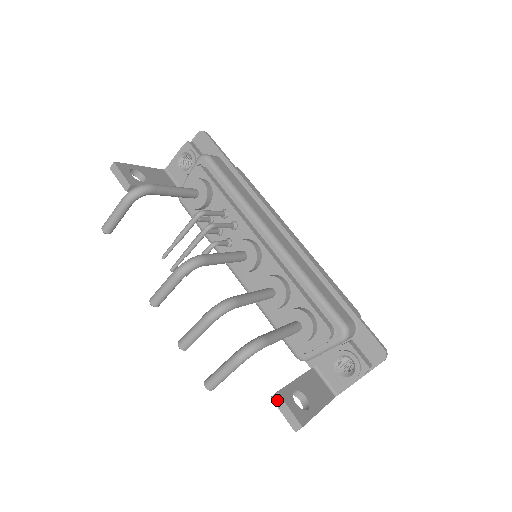
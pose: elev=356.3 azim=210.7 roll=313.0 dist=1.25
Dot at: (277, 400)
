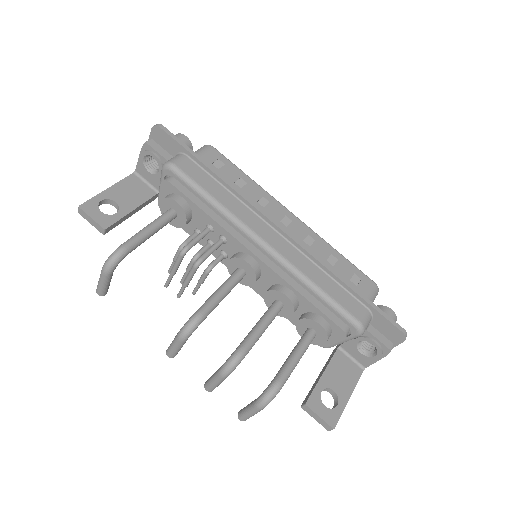
Dot at: (307, 410)
